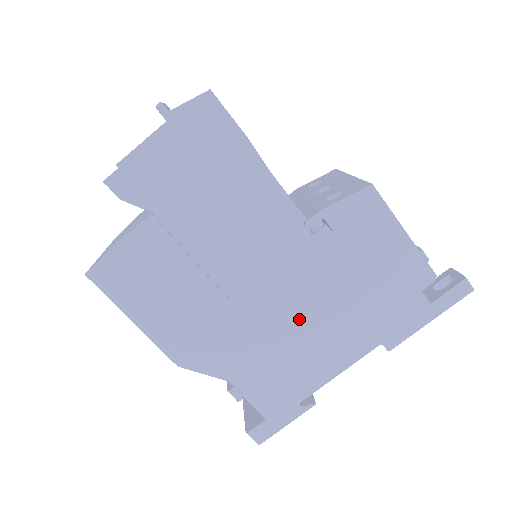
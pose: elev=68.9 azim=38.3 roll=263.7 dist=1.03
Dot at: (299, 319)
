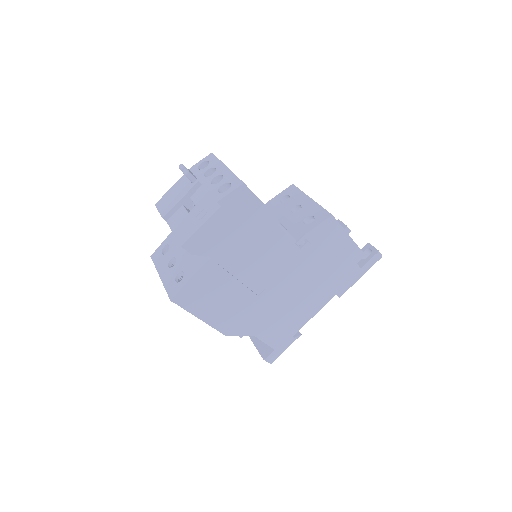
Dot at: (293, 294)
